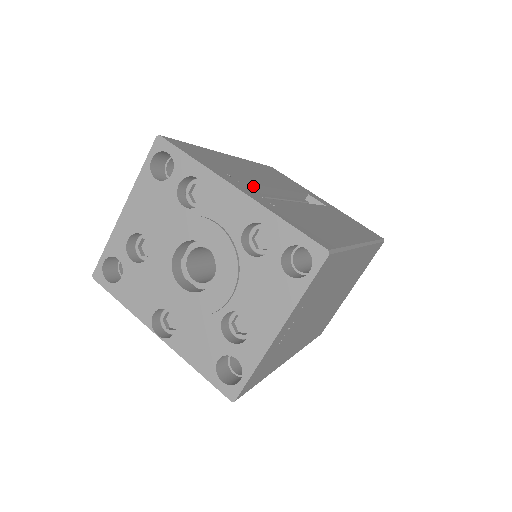
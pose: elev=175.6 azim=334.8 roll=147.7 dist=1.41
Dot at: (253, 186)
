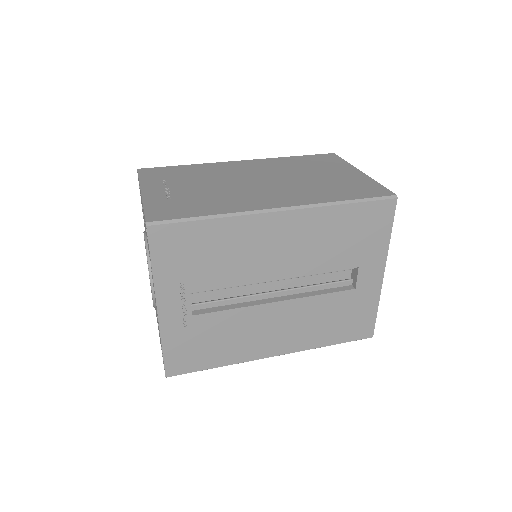
Dot at: (214, 288)
